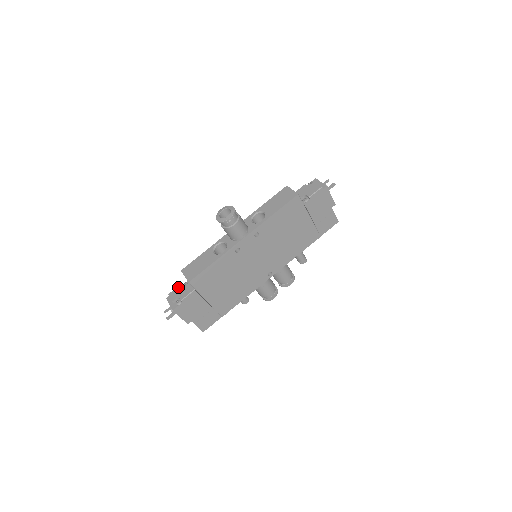
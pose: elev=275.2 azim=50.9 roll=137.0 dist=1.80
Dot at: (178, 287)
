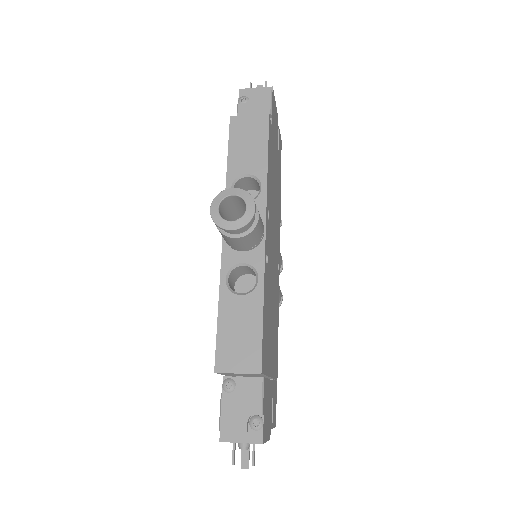
Dot at: (224, 404)
